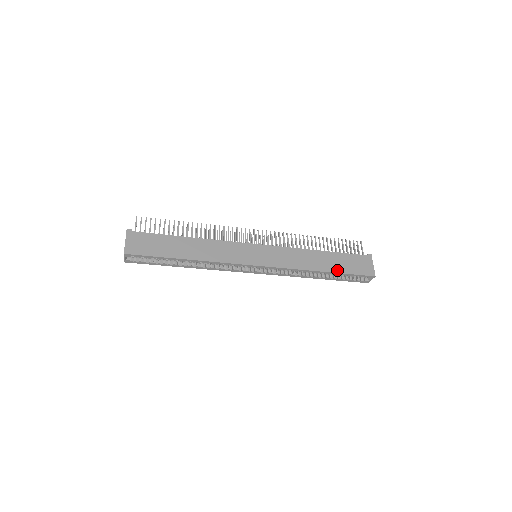
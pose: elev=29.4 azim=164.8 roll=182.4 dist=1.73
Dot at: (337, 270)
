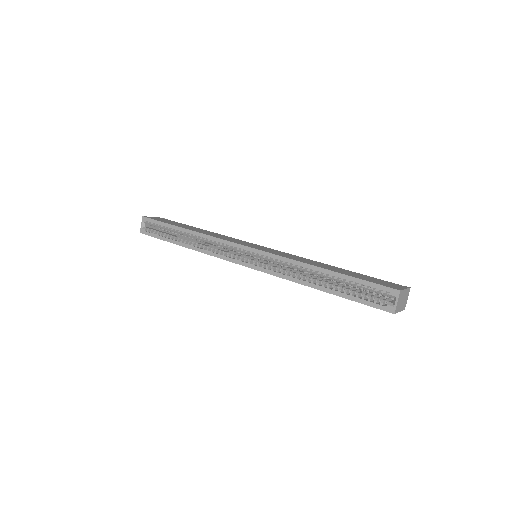
Dot at: (342, 273)
